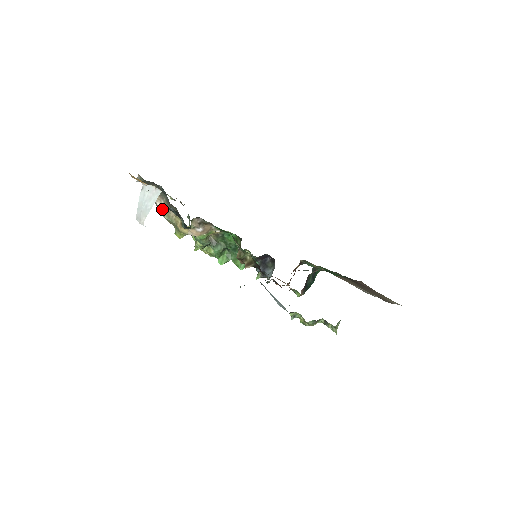
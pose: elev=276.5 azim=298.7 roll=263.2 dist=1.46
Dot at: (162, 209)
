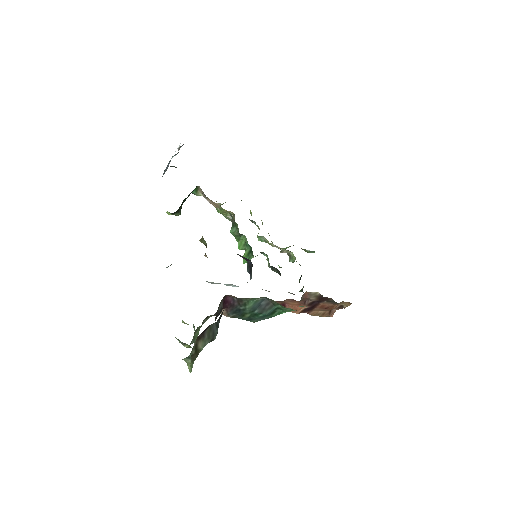
Dot at: occluded
